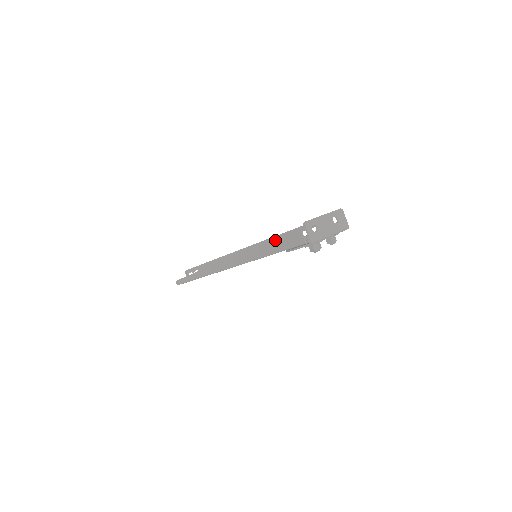
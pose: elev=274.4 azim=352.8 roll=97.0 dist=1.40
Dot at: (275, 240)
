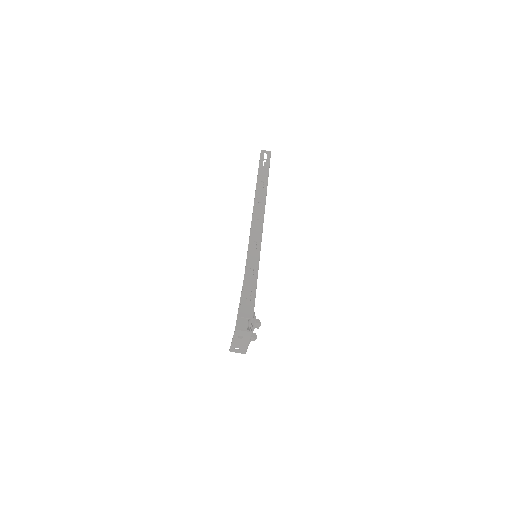
Dot at: occluded
